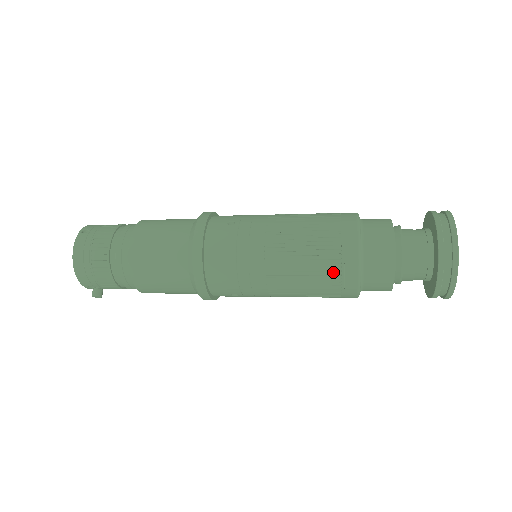
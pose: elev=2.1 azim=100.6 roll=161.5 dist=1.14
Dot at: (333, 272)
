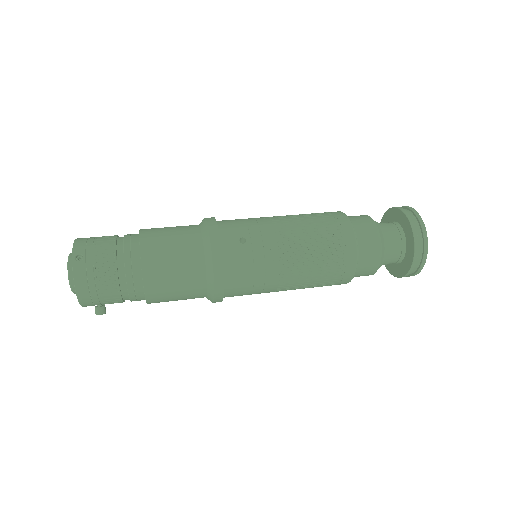
Dot at: (335, 277)
